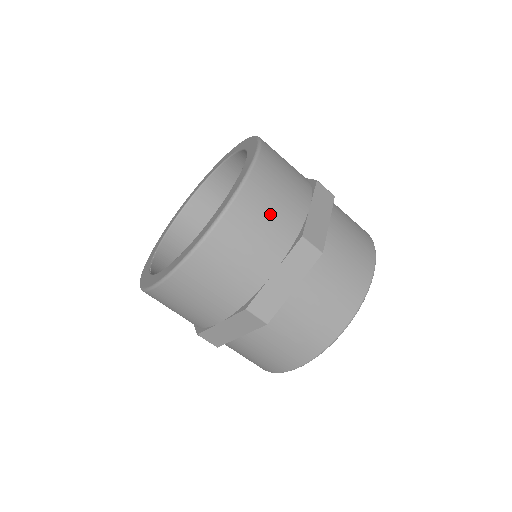
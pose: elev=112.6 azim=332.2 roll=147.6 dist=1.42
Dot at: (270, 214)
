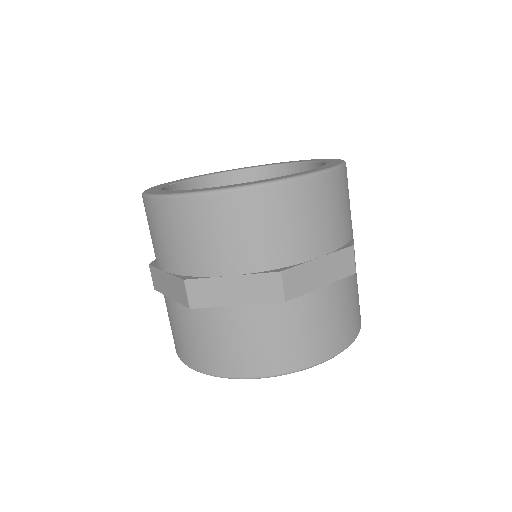
Dot at: (273, 228)
